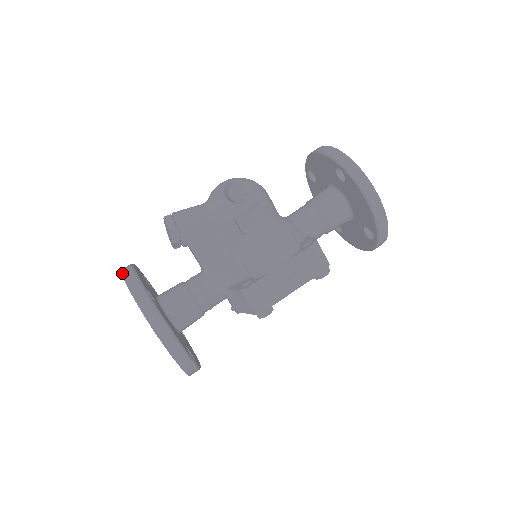
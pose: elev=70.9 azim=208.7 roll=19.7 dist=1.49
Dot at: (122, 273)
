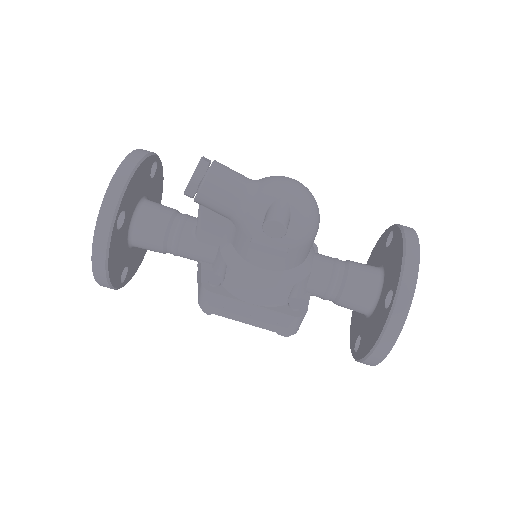
Dot at: (117, 170)
